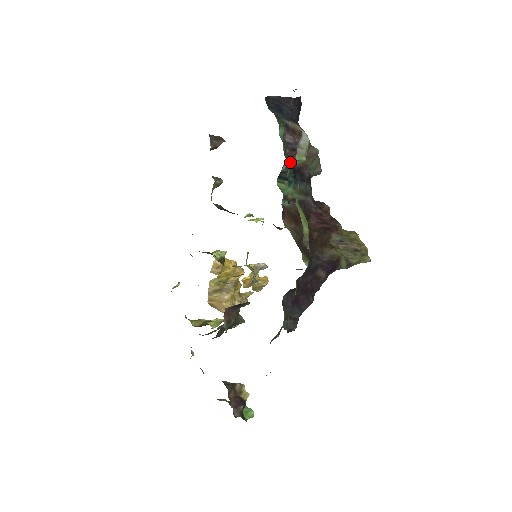
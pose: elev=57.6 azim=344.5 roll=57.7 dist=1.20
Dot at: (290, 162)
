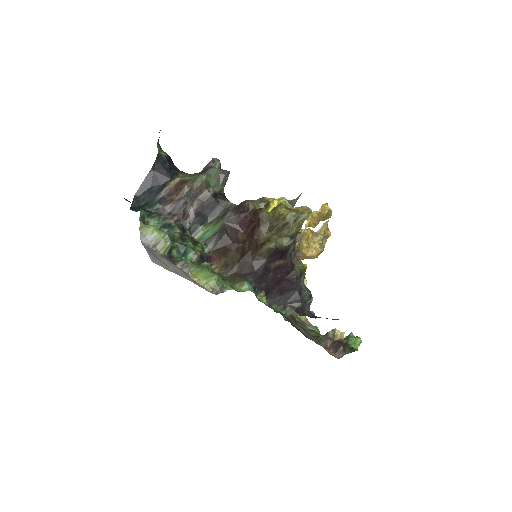
Dot at: (189, 215)
